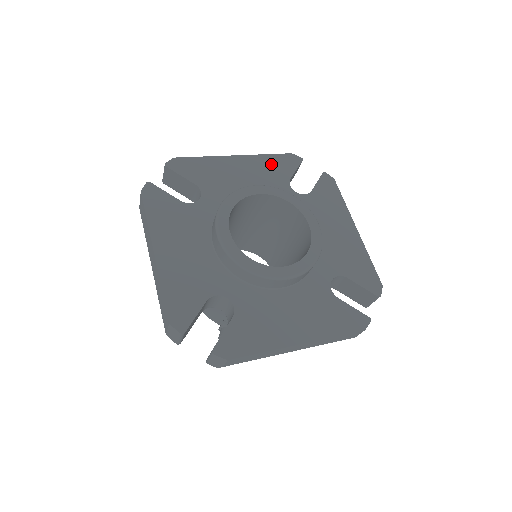
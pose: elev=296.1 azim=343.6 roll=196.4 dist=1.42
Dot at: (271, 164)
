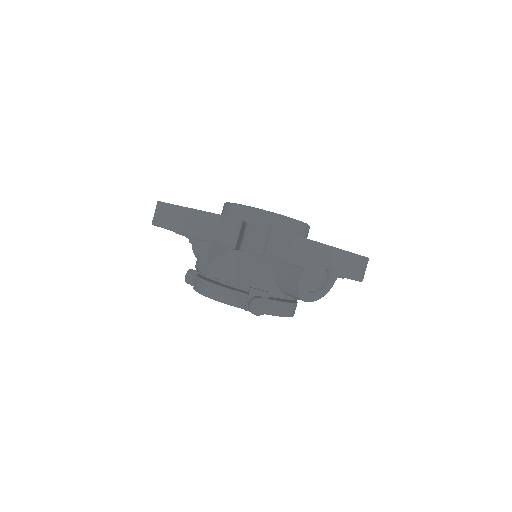
Dot at: occluded
